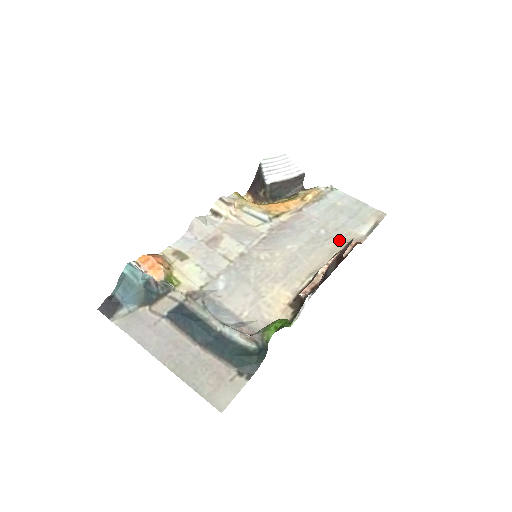
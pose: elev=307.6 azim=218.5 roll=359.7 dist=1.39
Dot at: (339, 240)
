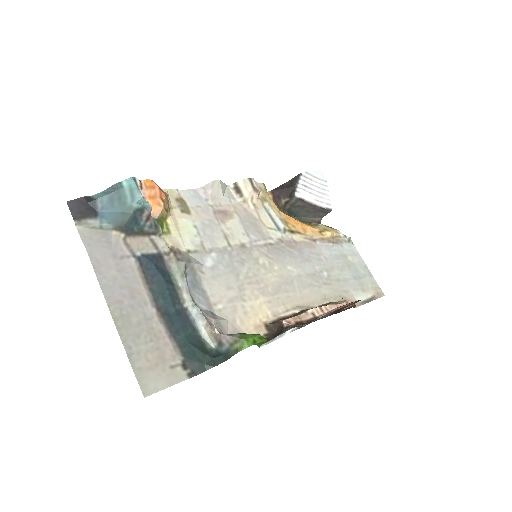
Dot at: (336, 291)
